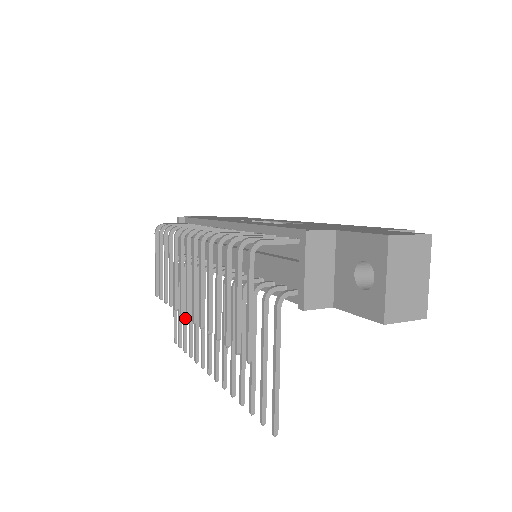
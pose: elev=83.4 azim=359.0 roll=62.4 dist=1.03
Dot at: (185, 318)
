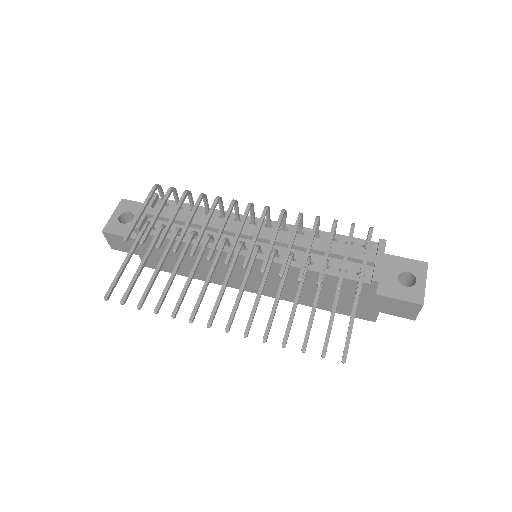
Dot at: (156, 275)
